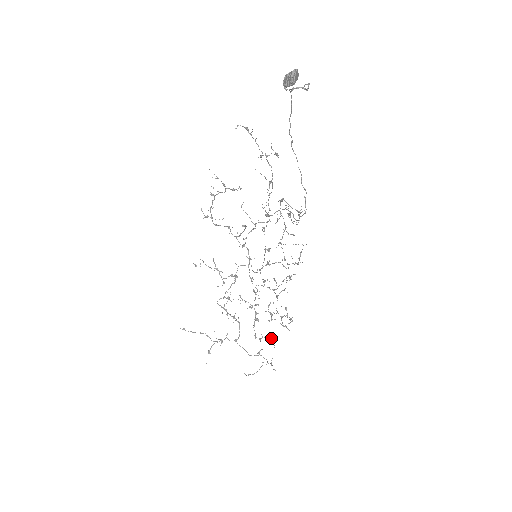
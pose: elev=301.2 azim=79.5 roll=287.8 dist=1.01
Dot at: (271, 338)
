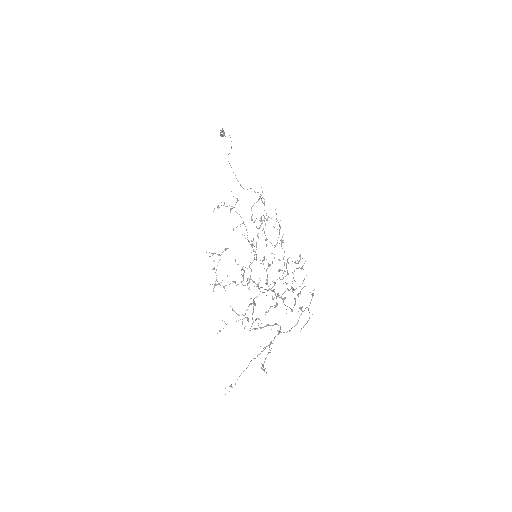
Dot at: occluded
